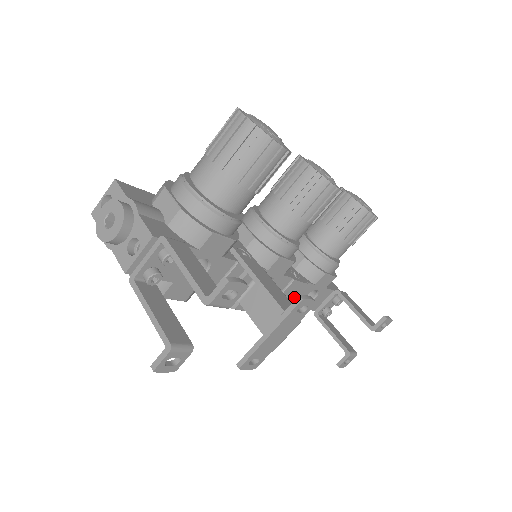
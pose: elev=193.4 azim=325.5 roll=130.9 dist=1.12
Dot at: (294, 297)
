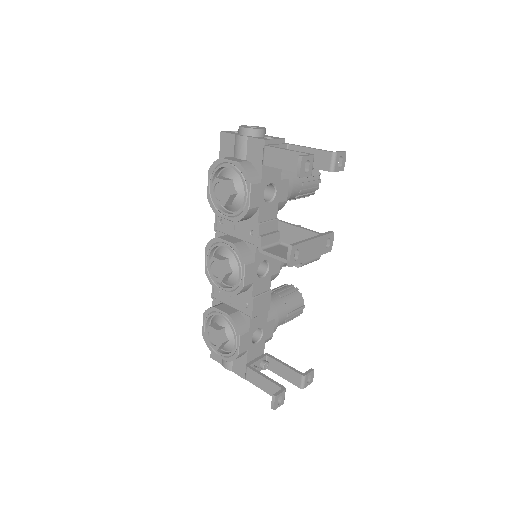
Dot at: (259, 313)
